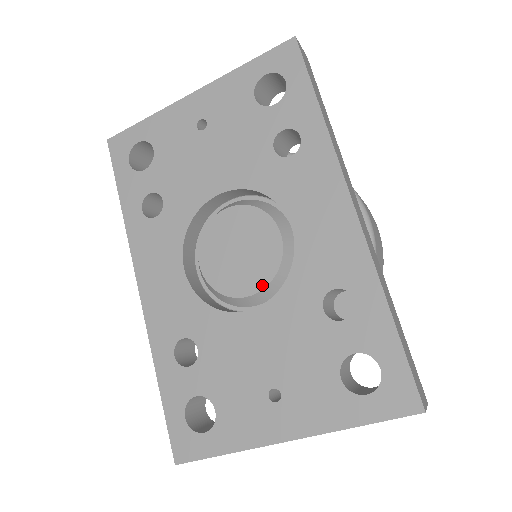
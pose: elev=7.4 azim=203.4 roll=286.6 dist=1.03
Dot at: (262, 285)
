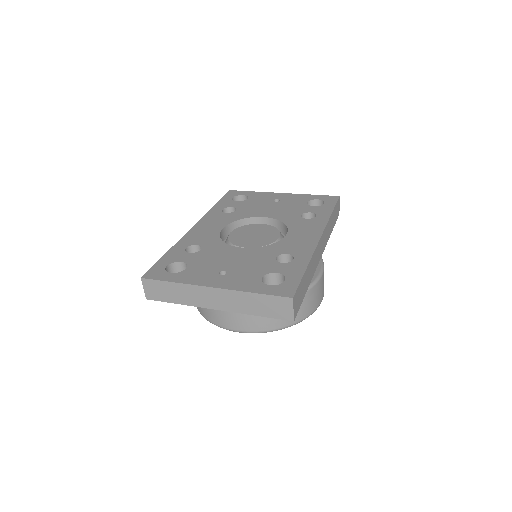
Dot at: (254, 246)
